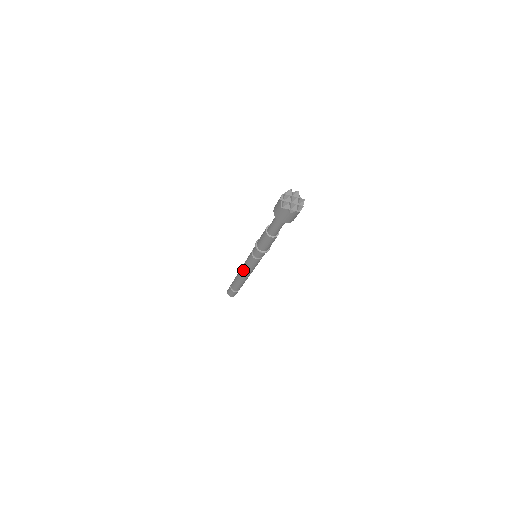
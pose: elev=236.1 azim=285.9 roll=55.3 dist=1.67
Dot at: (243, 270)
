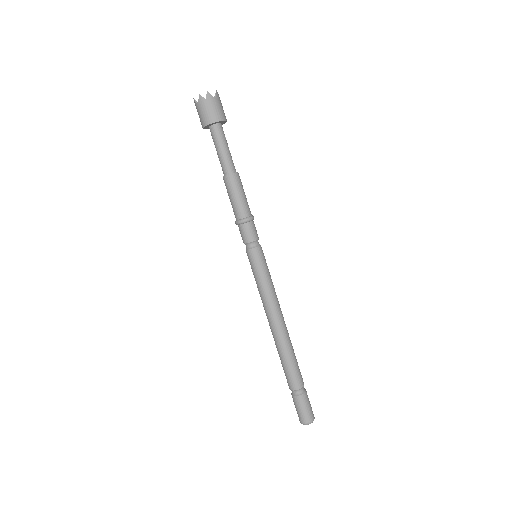
Dot at: (264, 305)
